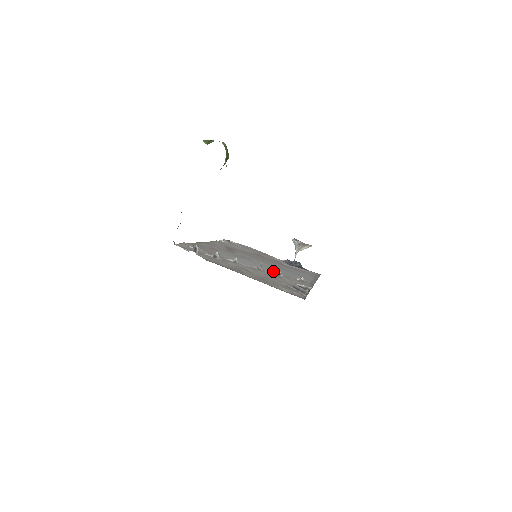
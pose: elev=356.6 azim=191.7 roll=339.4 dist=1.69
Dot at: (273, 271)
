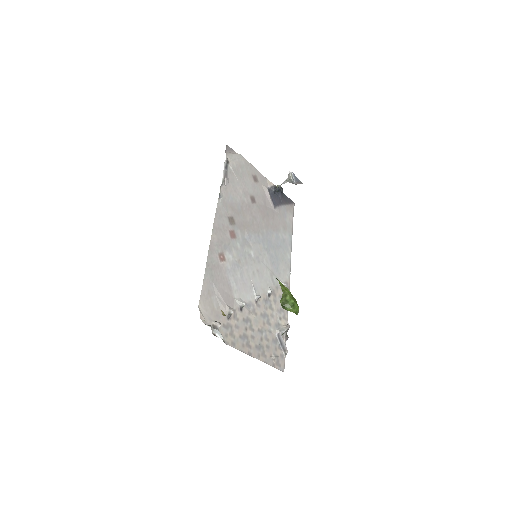
Dot at: (265, 282)
